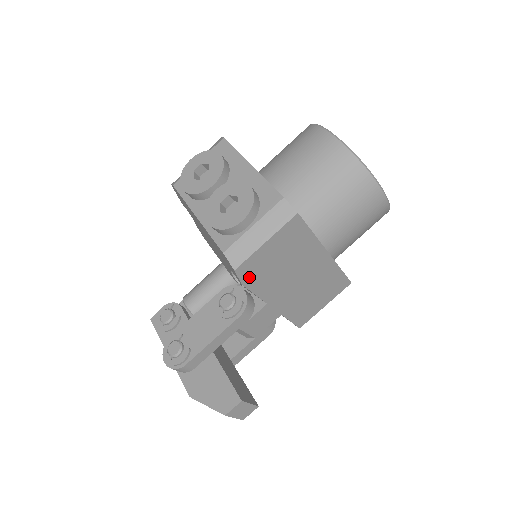
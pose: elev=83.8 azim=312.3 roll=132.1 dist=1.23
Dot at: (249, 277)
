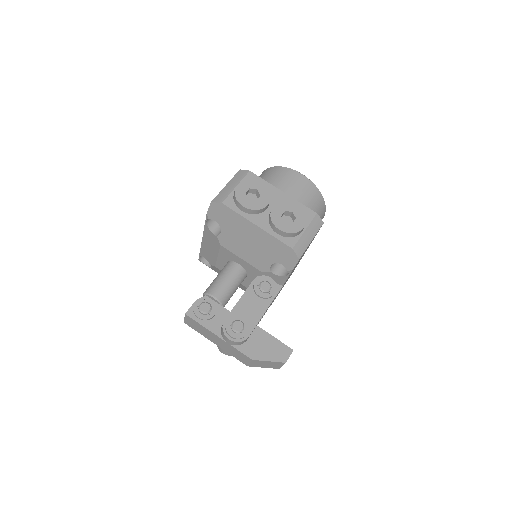
Dot at: occluded
